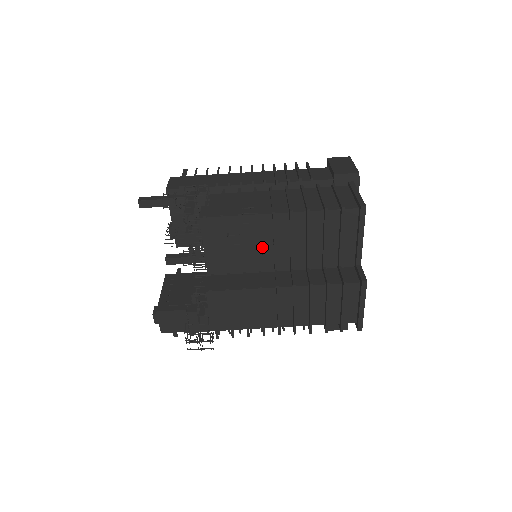
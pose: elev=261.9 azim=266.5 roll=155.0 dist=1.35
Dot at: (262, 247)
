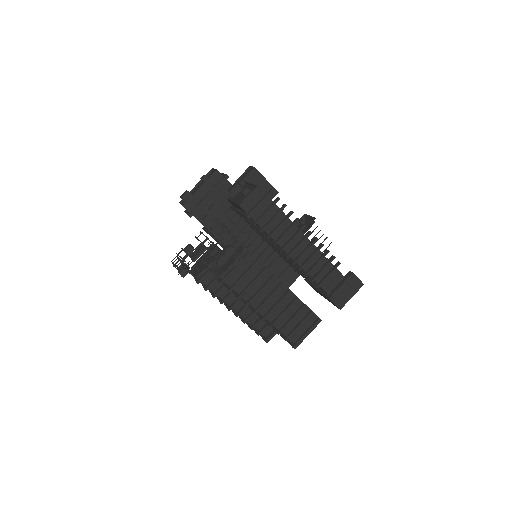
Dot at: occluded
